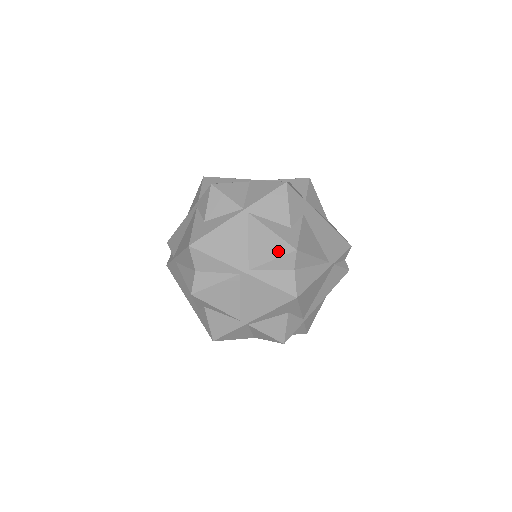
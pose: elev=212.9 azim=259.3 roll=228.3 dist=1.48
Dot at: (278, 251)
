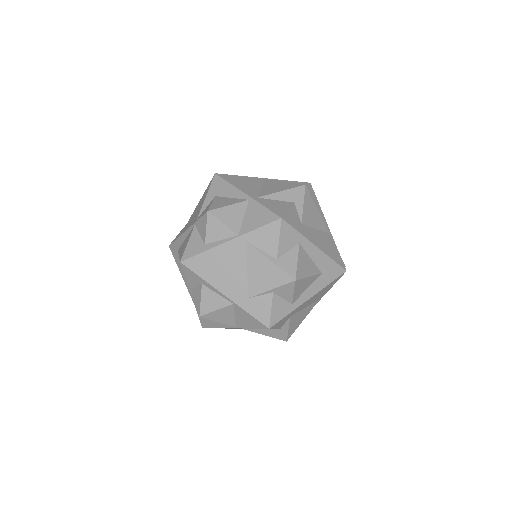
Dot at: occluded
